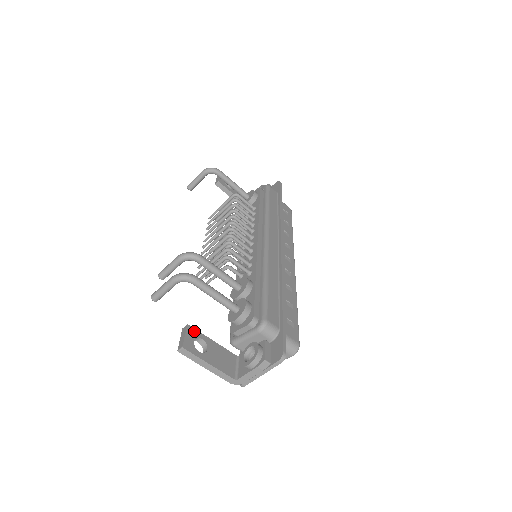
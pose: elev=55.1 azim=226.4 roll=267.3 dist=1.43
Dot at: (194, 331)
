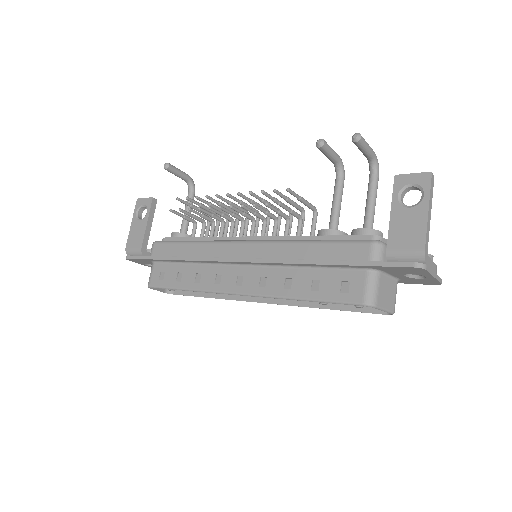
Dot at: occluded
